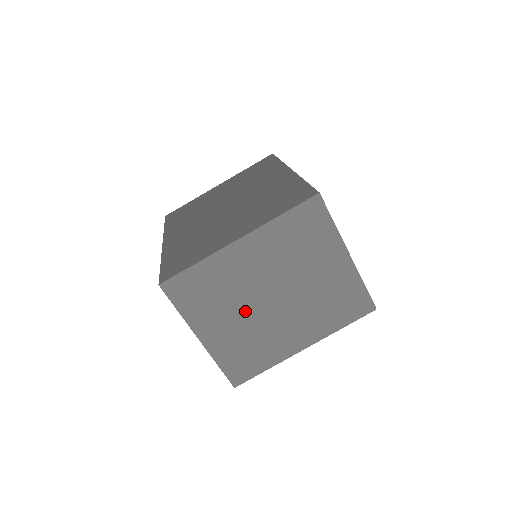
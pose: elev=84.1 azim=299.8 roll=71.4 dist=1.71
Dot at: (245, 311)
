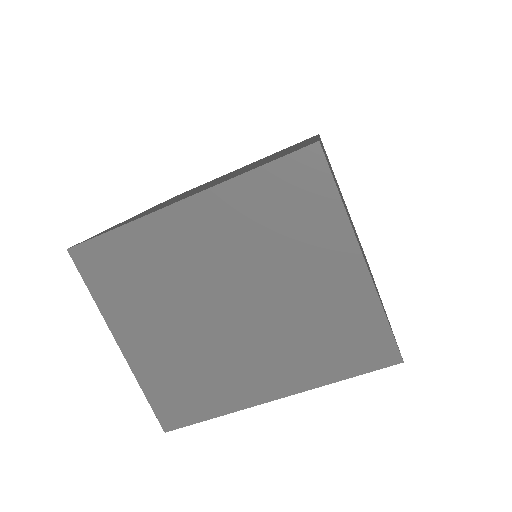
Dot at: (187, 316)
